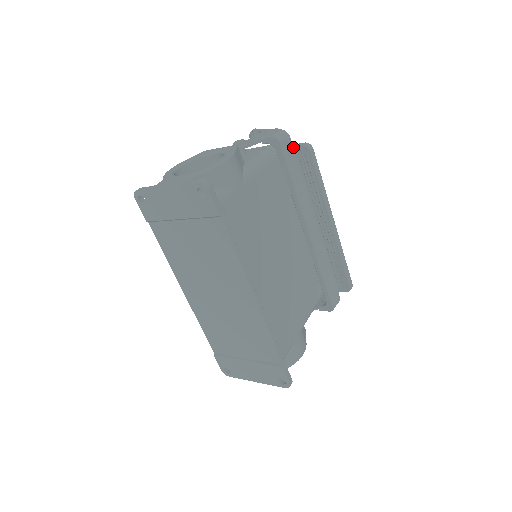
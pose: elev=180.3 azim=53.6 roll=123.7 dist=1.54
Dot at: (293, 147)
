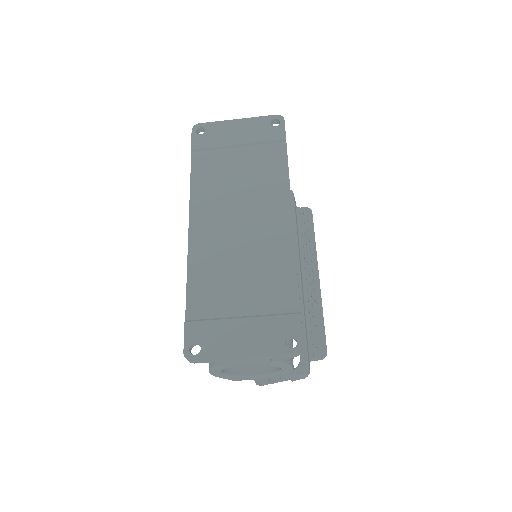
Dot at: (297, 207)
